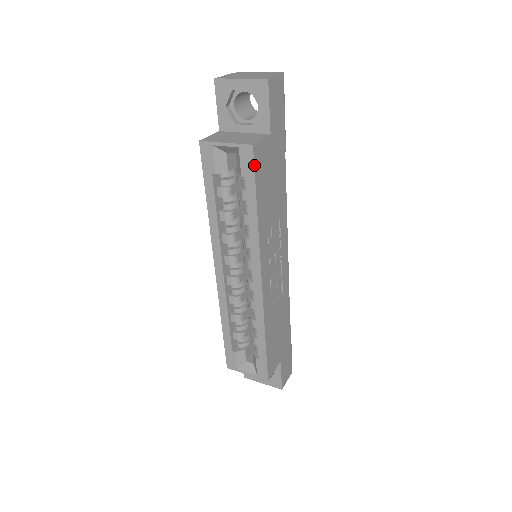
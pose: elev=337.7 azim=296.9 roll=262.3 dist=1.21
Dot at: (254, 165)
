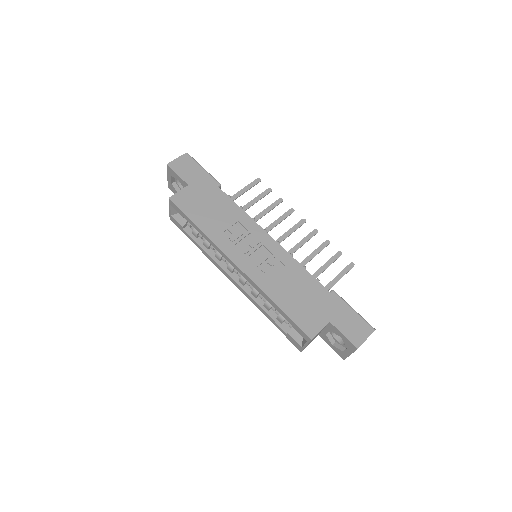
Dot at: (177, 206)
